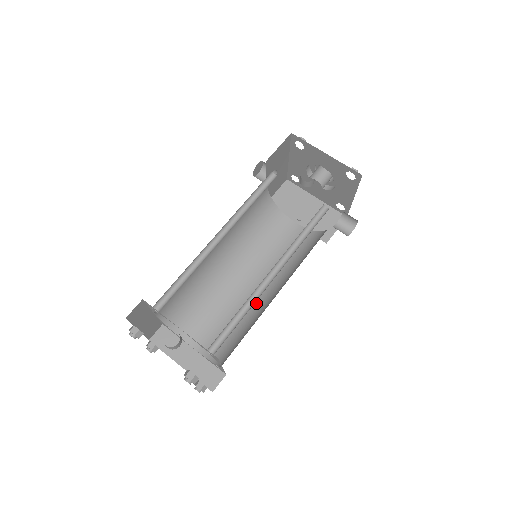
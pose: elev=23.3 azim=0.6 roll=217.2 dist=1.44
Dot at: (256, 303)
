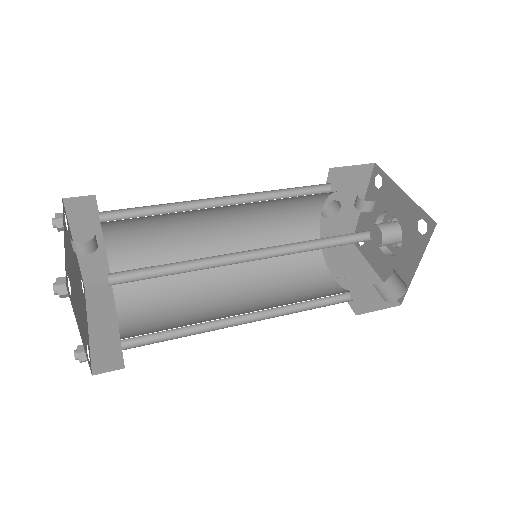
Dot at: (223, 315)
